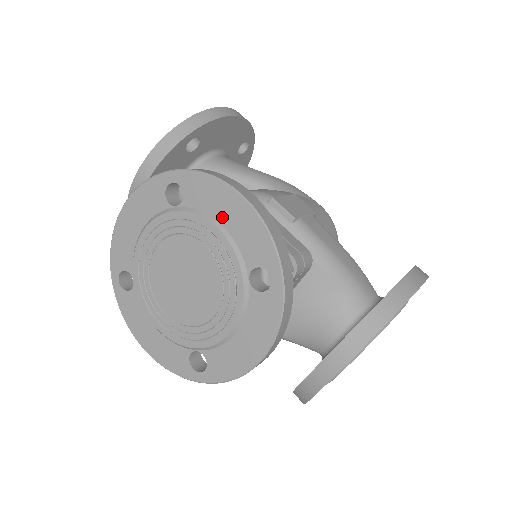
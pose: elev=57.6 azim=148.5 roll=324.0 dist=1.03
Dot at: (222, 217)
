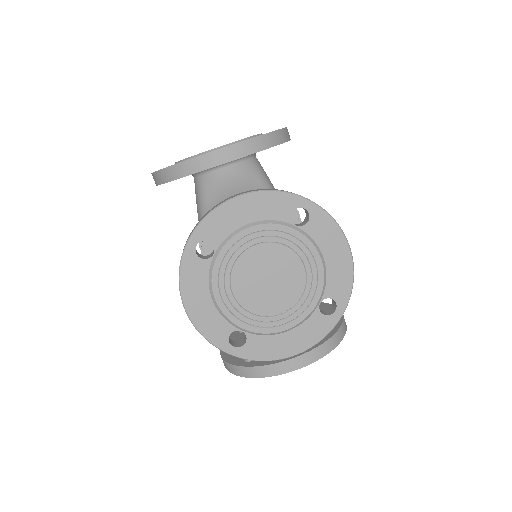
Dot at: (328, 255)
